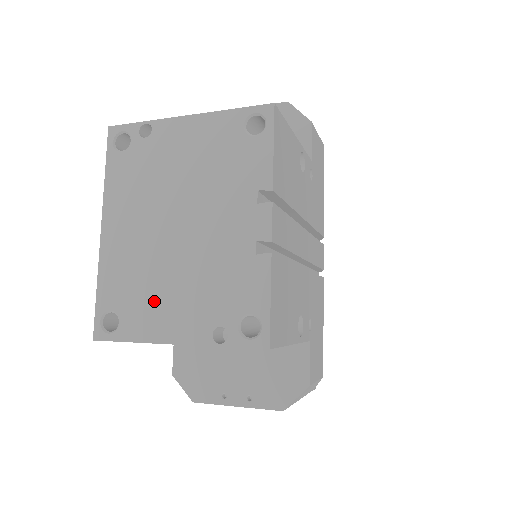
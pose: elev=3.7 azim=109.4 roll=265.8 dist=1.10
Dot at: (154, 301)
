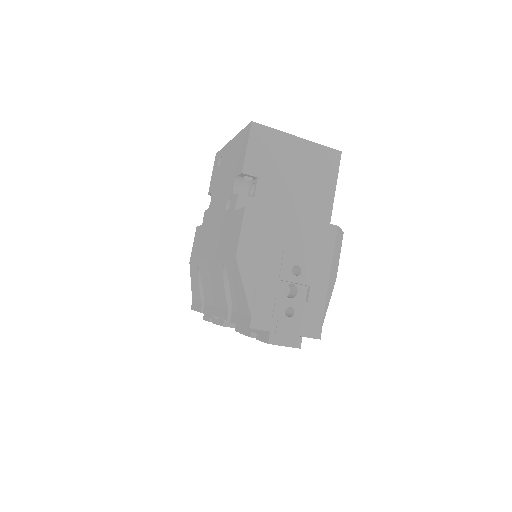
Dot at: occluded
